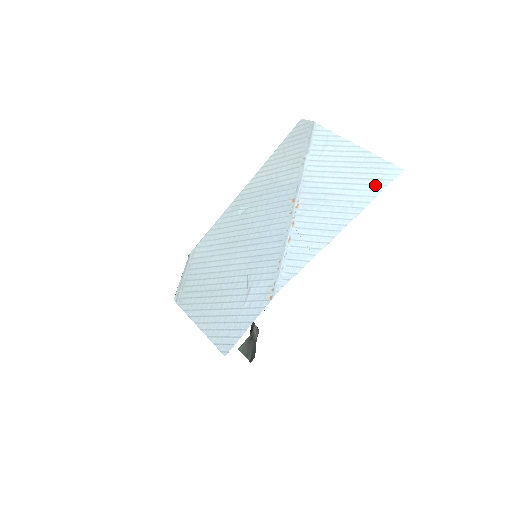
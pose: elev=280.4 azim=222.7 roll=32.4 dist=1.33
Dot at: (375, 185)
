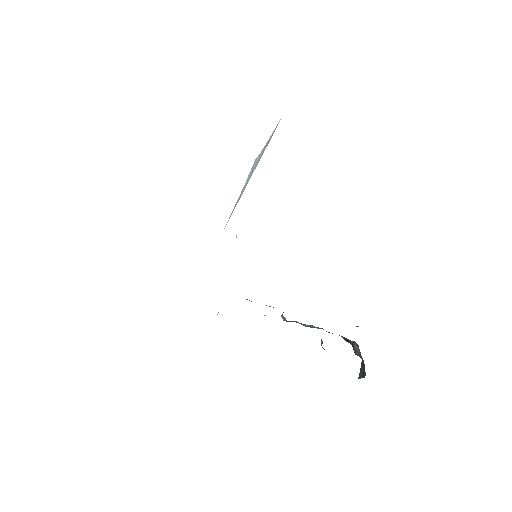
Dot at: occluded
